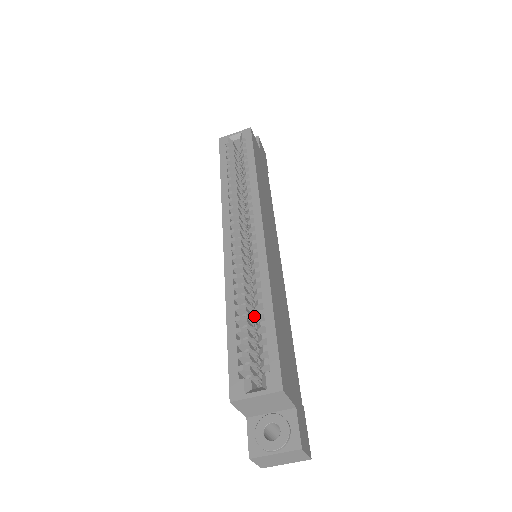
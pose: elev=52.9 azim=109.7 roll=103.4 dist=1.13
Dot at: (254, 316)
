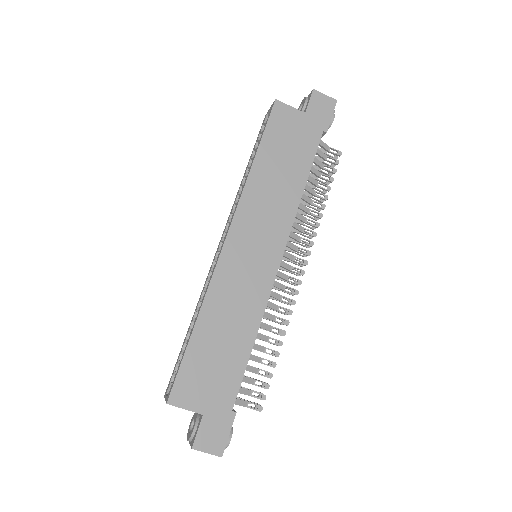
Dot at: occluded
